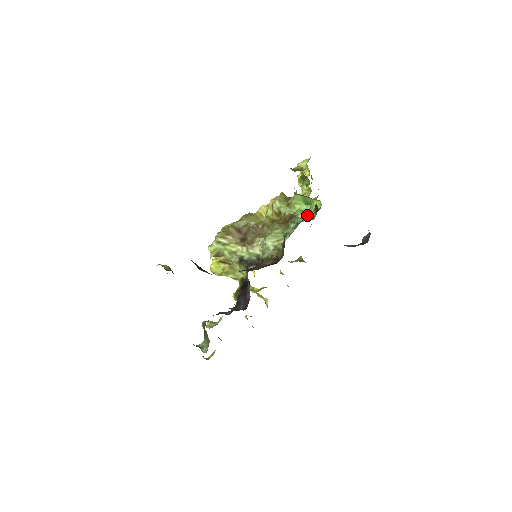
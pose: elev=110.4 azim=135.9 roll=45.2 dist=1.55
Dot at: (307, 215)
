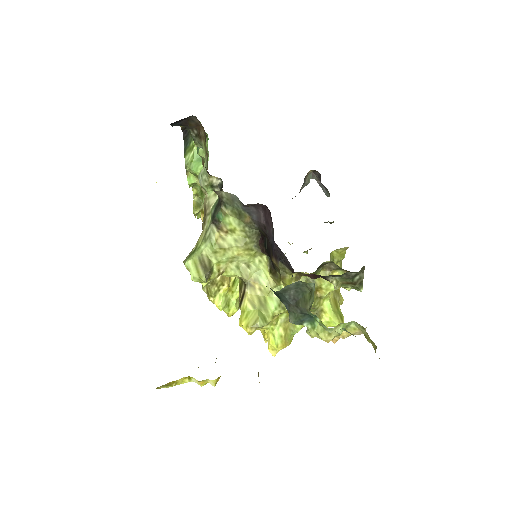
Dot at: (207, 147)
